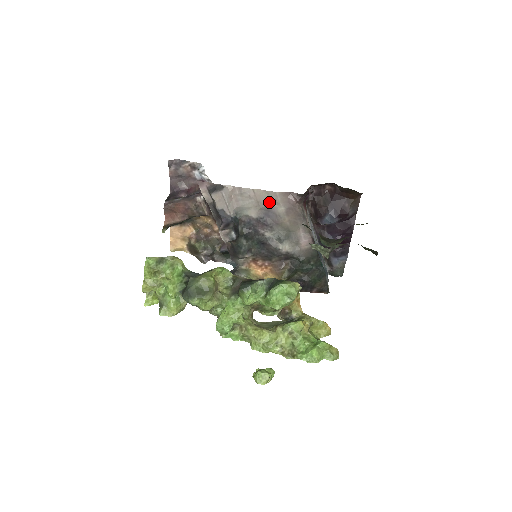
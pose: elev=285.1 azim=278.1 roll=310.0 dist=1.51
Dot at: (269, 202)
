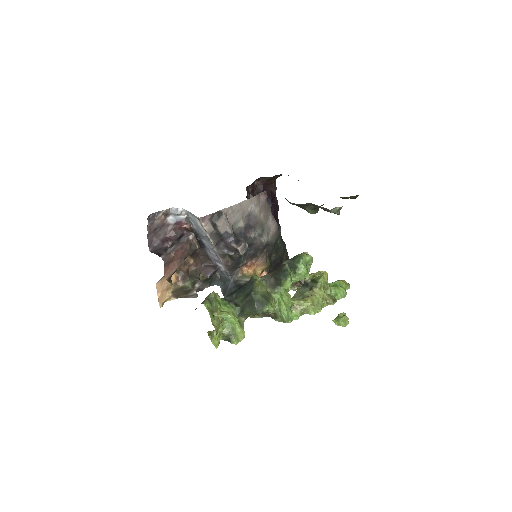
Dot at: (250, 208)
